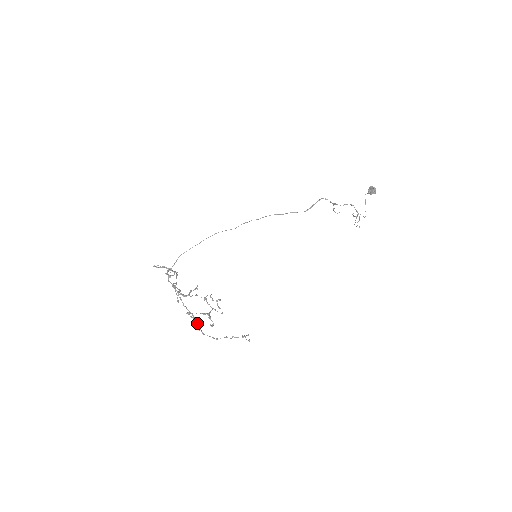
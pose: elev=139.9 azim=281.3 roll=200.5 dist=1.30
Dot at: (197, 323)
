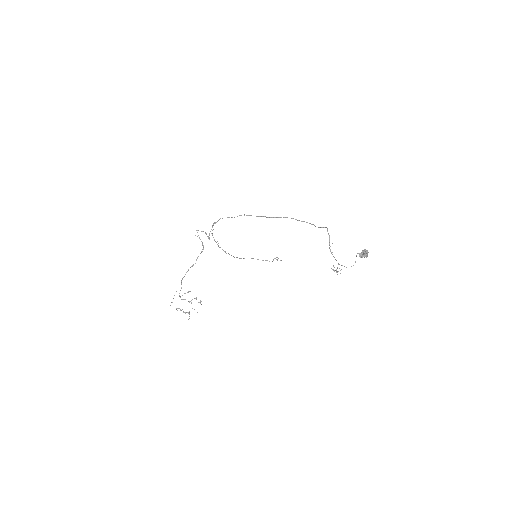
Dot at: occluded
